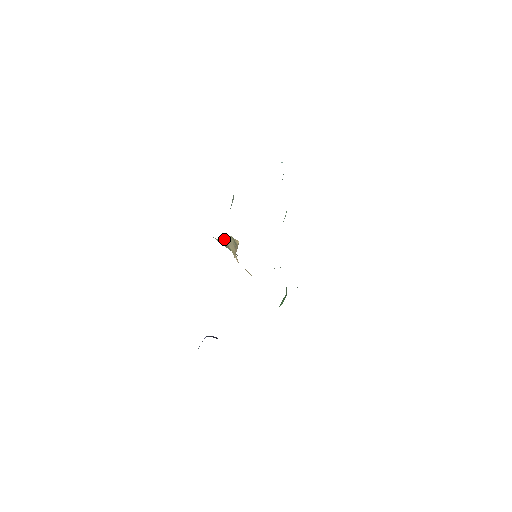
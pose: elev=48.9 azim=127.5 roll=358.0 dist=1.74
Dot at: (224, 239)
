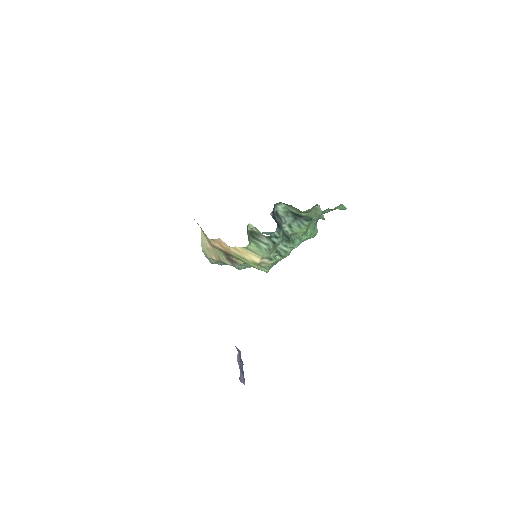
Dot at: (202, 240)
